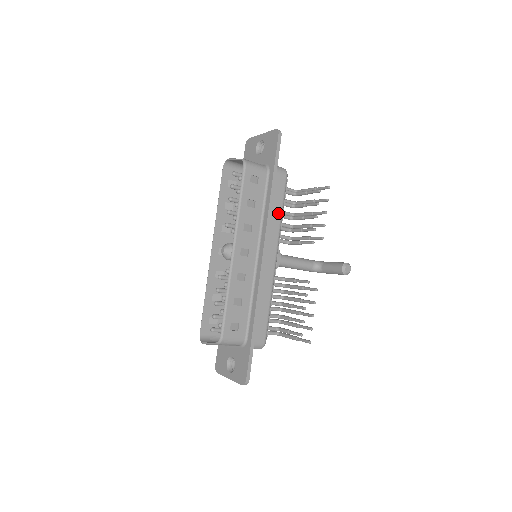
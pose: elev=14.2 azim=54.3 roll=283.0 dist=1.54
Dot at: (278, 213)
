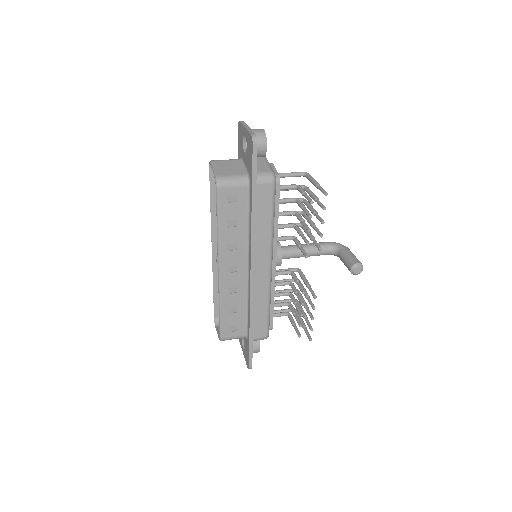
Dot at: (267, 226)
